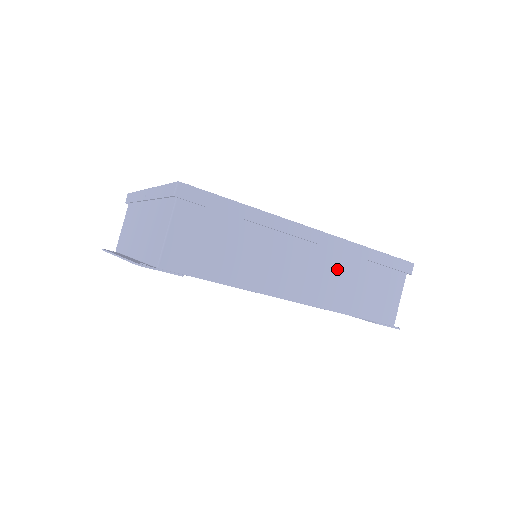
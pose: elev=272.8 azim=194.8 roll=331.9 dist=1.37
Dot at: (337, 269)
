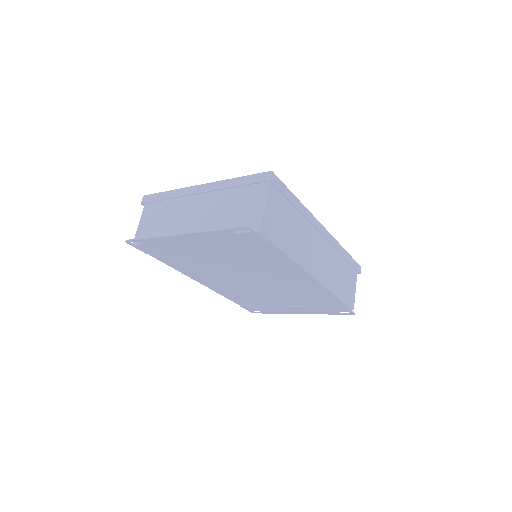
Dot at: (332, 260)
